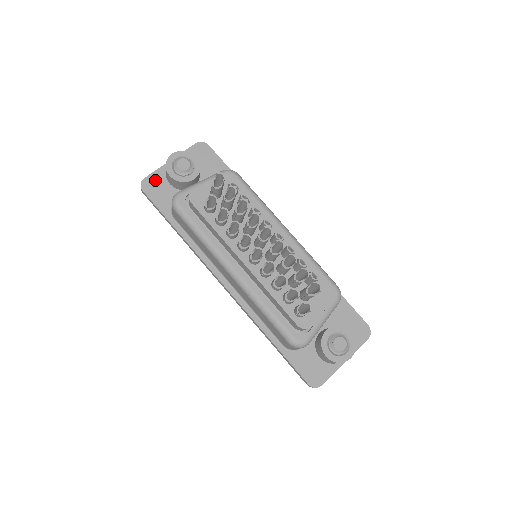
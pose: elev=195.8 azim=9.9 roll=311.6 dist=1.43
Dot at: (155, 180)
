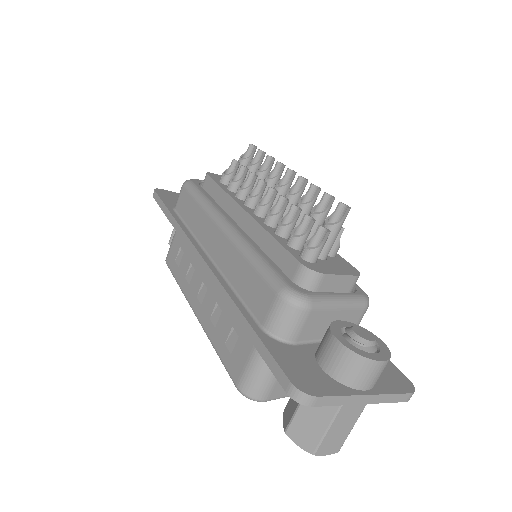
Dot at: (172, 194)
